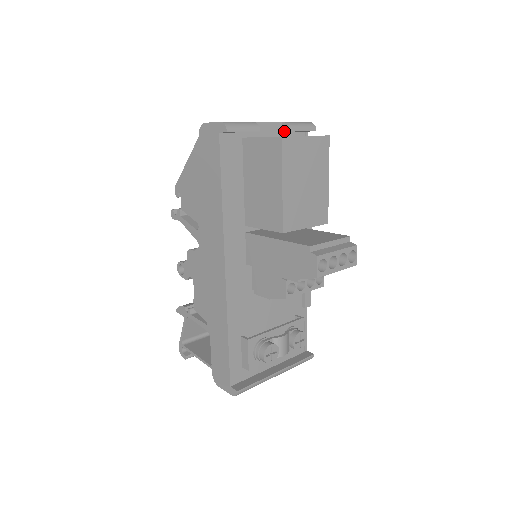
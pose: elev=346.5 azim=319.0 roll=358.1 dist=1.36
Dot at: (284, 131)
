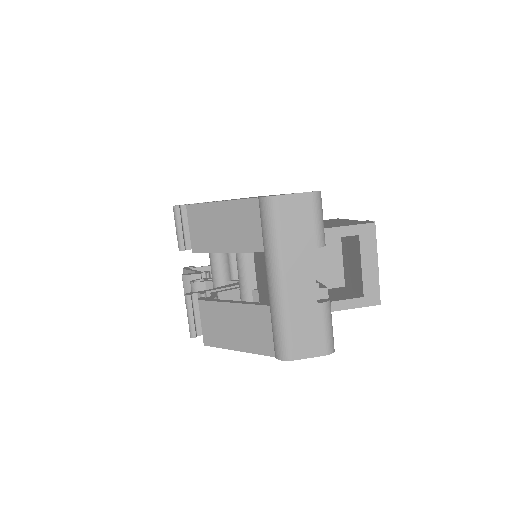
Dot at: occluded
